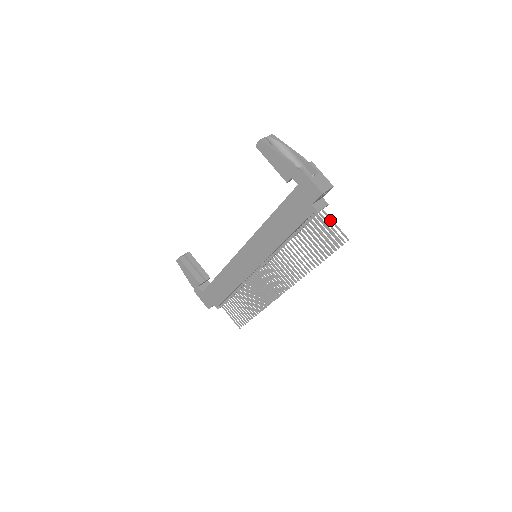
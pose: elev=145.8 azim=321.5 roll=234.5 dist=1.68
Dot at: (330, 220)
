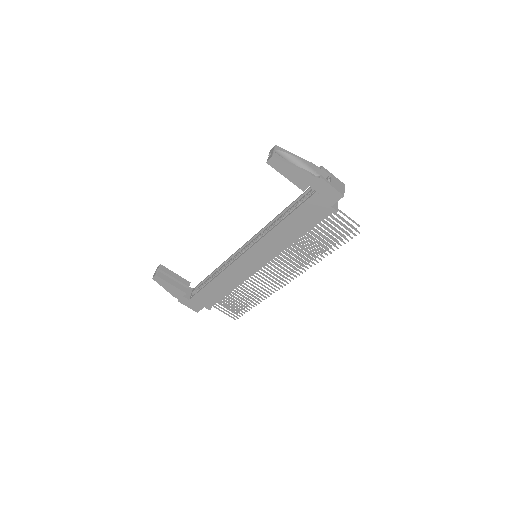
Dot at: (342, 213)
